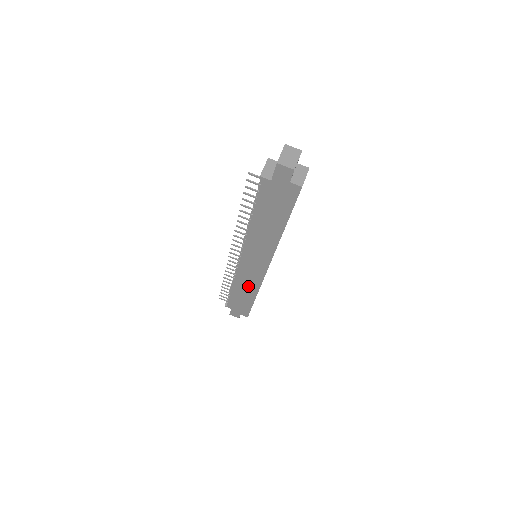
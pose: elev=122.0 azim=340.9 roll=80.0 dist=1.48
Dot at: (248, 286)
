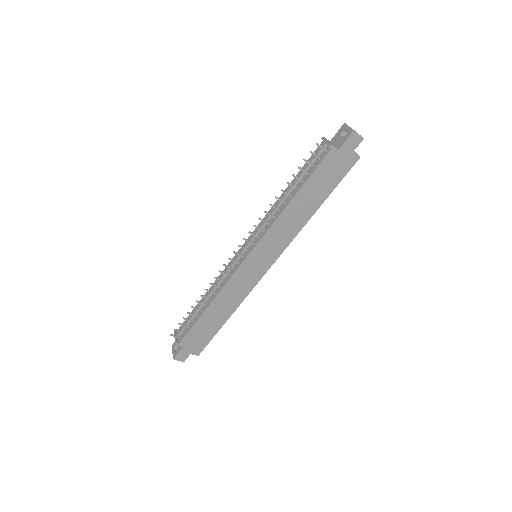
Dot at: (231, 299)
